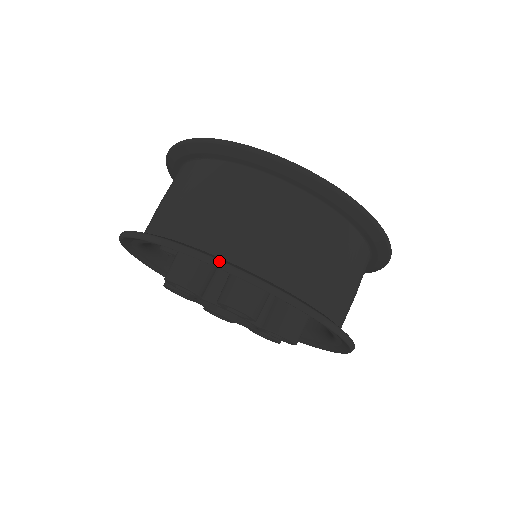
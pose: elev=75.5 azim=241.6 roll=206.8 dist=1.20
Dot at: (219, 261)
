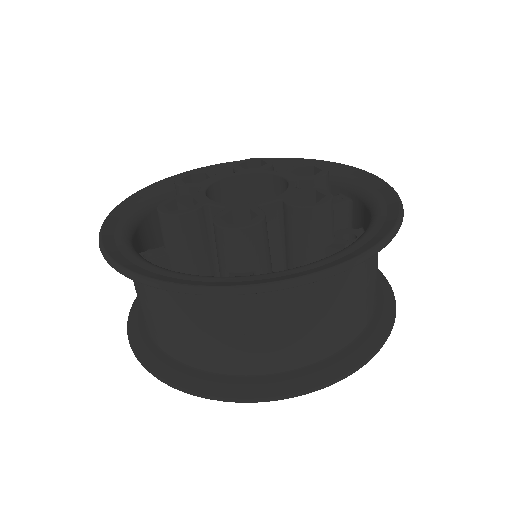
Dot at: (198, 395)
